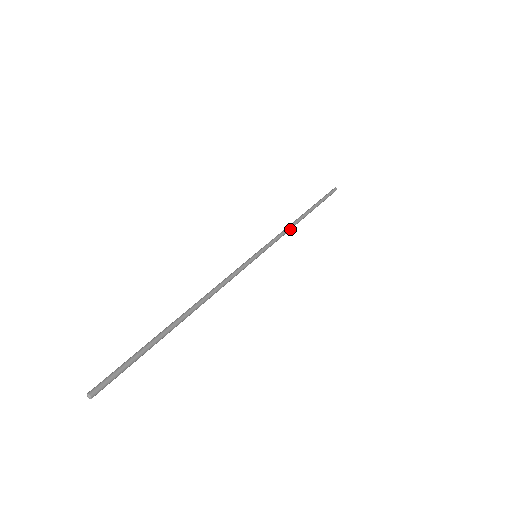
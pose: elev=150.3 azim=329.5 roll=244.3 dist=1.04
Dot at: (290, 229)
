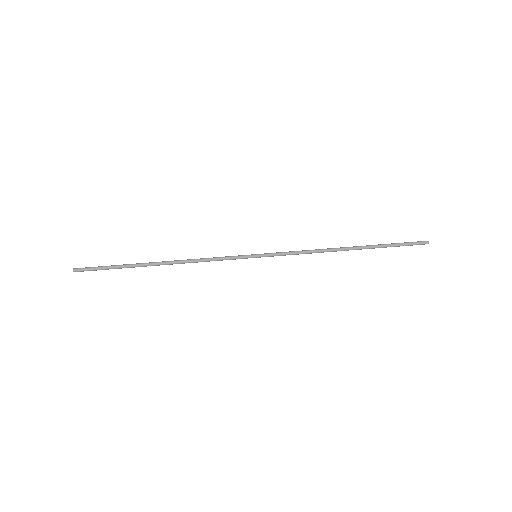
Dot at: (316, 252)
